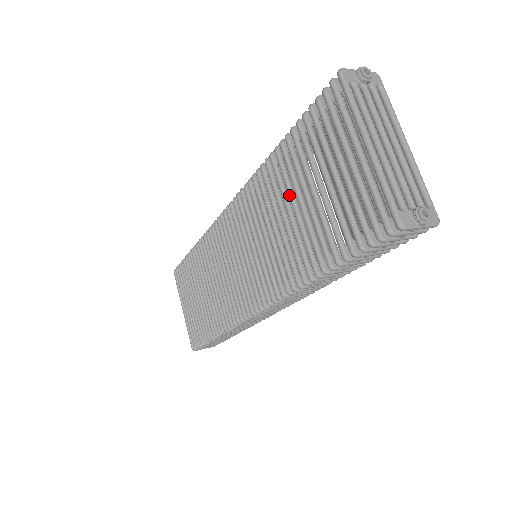
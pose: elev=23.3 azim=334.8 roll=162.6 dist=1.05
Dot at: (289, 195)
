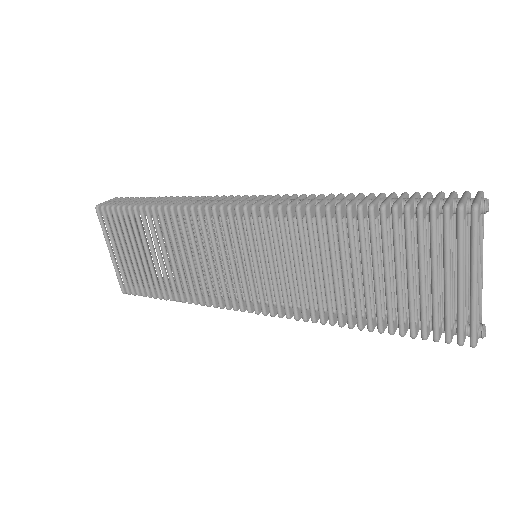
Dot at: (353, 258)
